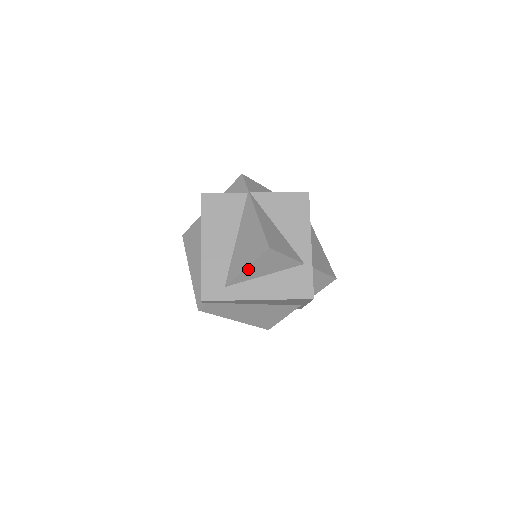
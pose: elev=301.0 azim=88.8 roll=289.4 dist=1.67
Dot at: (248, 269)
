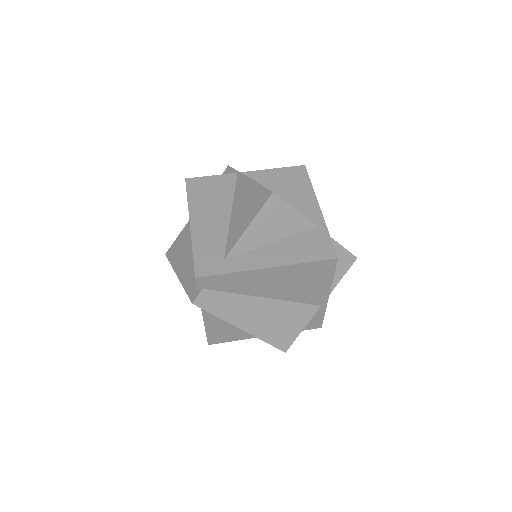
Dot at: (251, 229)
